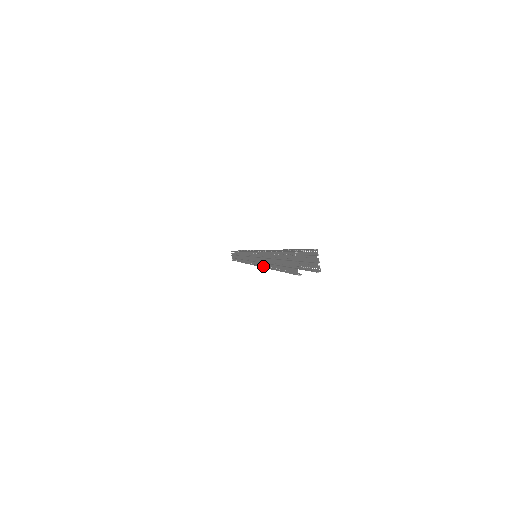
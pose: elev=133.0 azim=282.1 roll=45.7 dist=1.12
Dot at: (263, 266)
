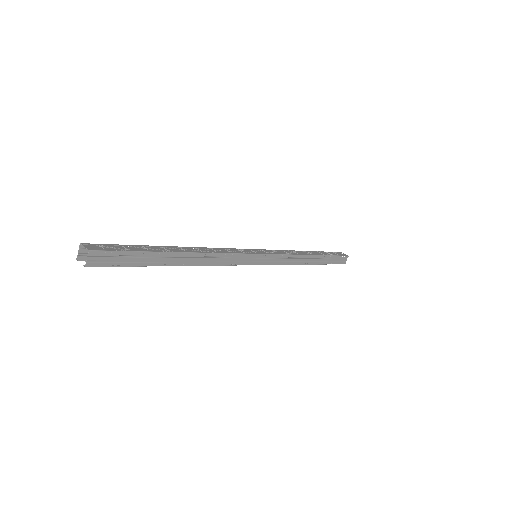
Dot at: occluded
